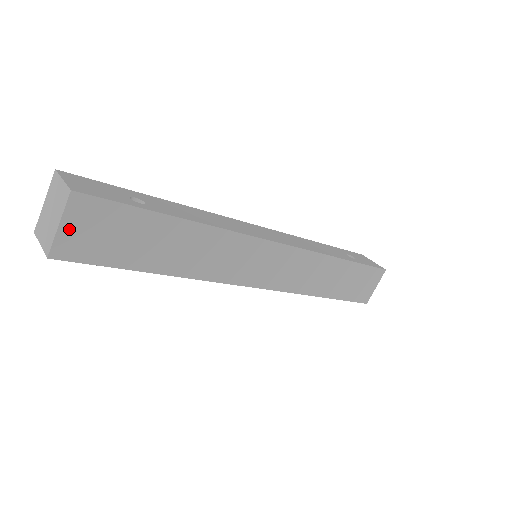
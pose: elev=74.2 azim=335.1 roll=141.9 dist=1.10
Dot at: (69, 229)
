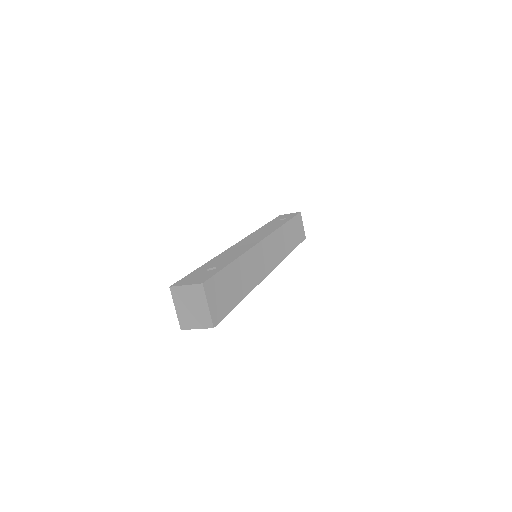
Dot at: (211, 305)
